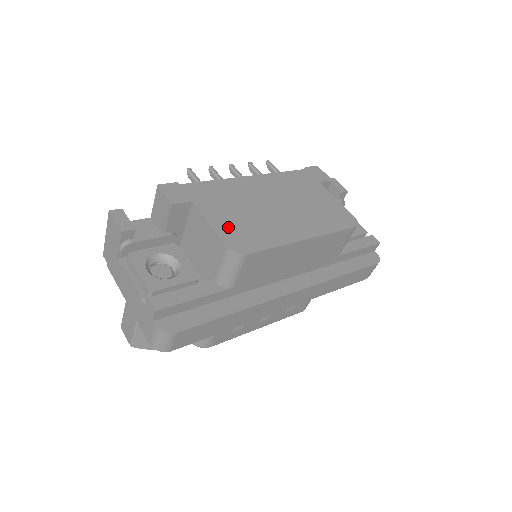
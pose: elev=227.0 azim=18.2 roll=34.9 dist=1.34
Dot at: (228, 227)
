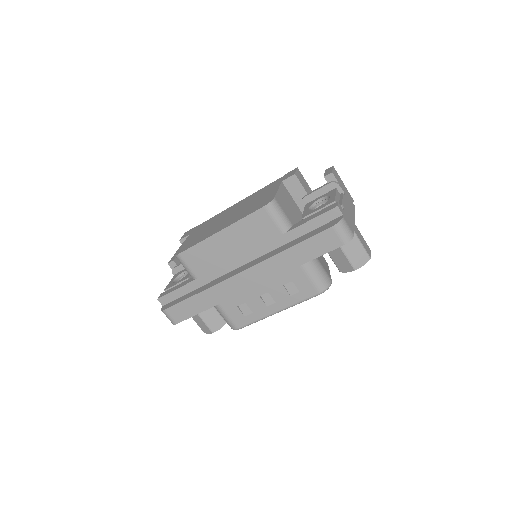
Dot at: (188, 242)
